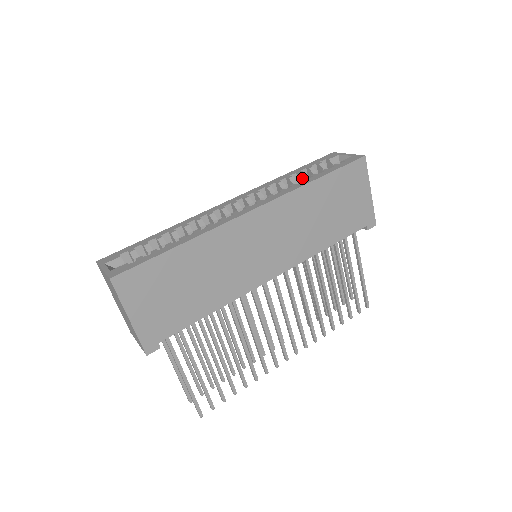
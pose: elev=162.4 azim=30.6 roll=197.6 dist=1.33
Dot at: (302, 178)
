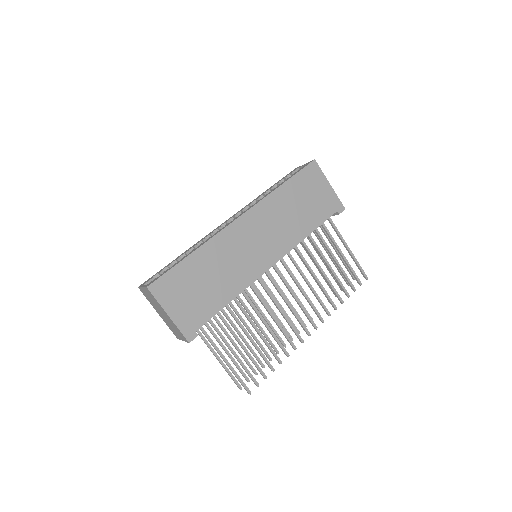
Dot at: occluded
